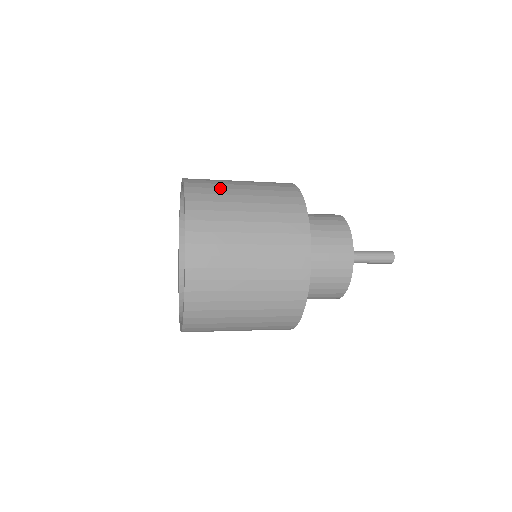
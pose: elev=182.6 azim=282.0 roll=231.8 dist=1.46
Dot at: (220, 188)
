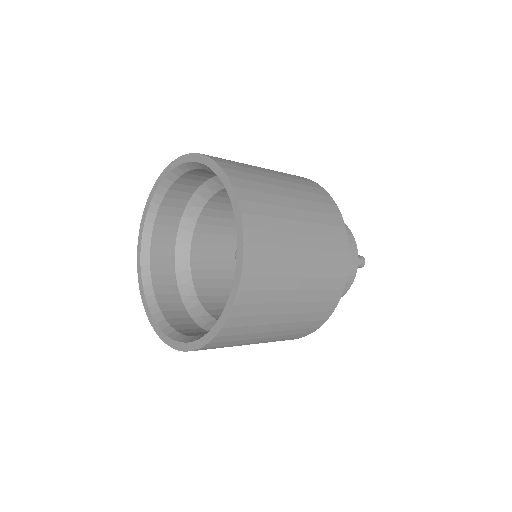
Dot at: (257, 174)
